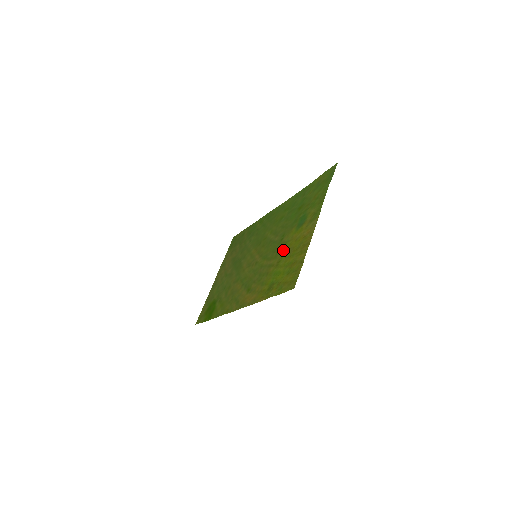
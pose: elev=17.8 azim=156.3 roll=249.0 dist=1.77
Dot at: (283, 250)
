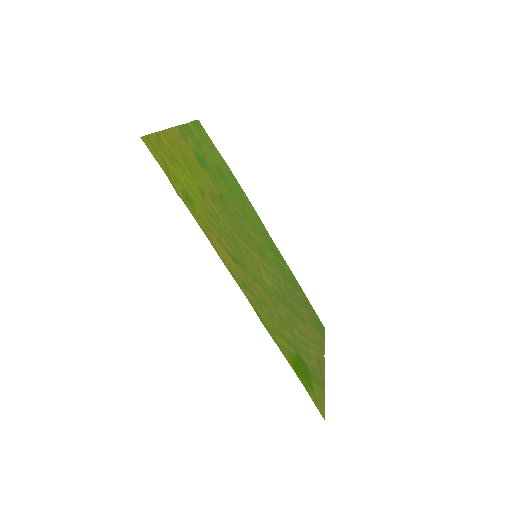
Dot at: (205, 188)
